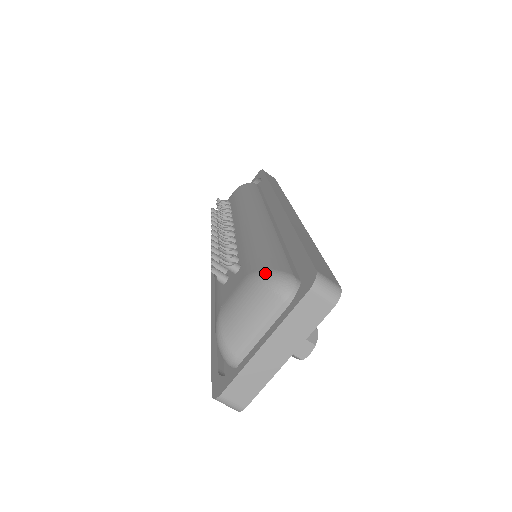
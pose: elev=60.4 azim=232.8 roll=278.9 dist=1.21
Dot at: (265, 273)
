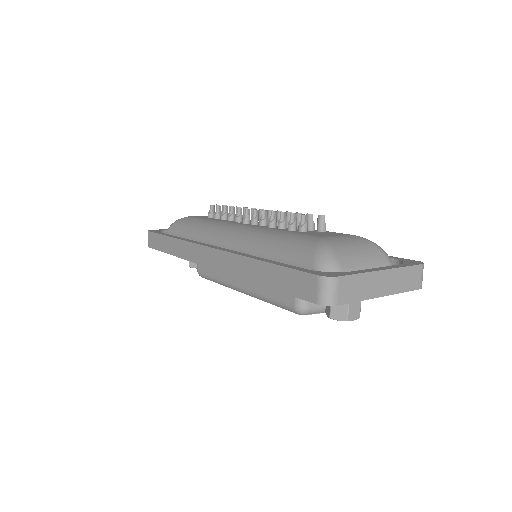
Dot at: occluded
